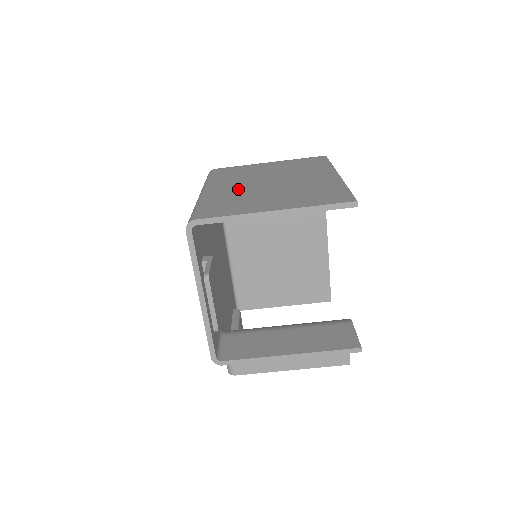
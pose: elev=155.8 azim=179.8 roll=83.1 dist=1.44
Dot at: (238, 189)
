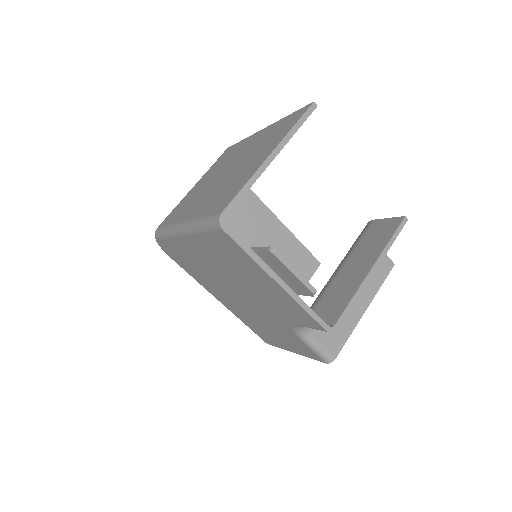
Dot at: (209, 195)
